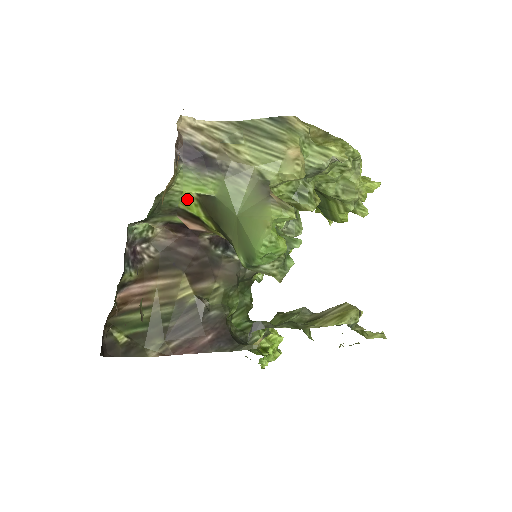
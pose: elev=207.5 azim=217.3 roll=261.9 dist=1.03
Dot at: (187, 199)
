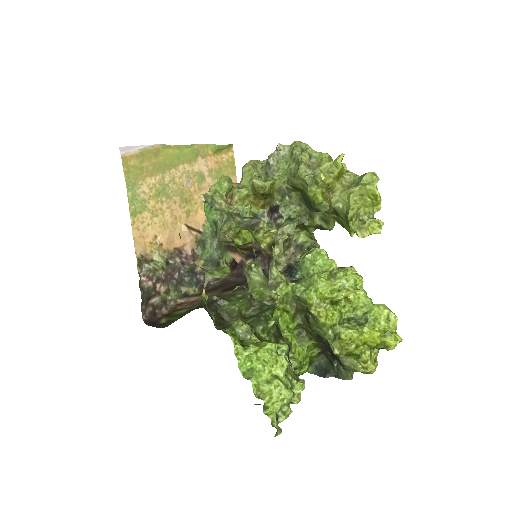
Dot at: occluded
